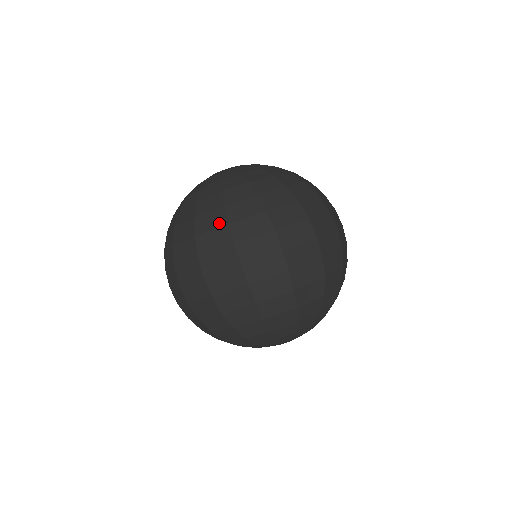
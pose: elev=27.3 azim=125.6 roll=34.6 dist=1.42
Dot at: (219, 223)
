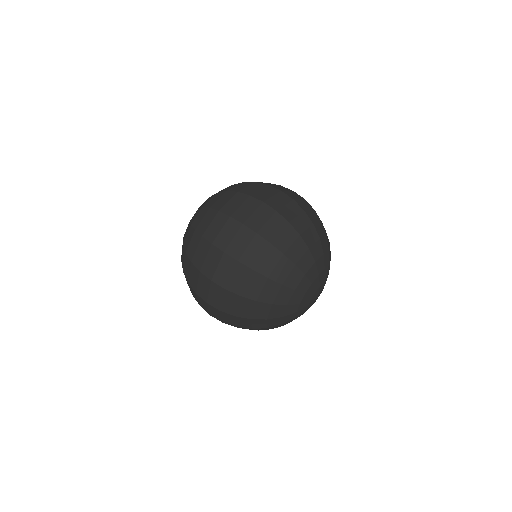
Dot at: (212, 216)
